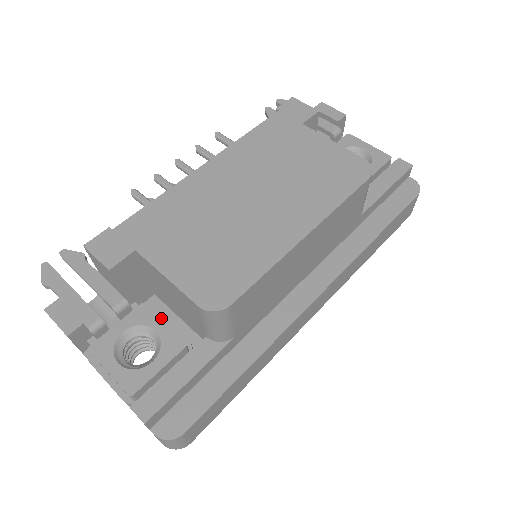
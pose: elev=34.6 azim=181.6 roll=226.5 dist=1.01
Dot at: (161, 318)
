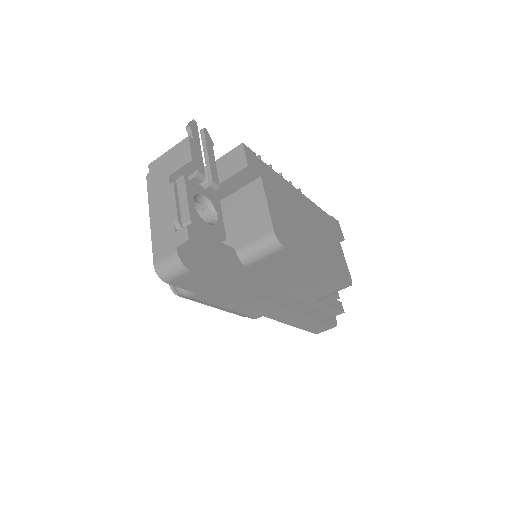
Dot at: occluded
